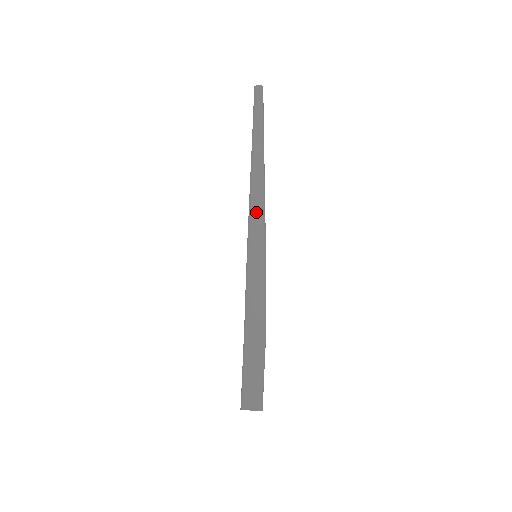
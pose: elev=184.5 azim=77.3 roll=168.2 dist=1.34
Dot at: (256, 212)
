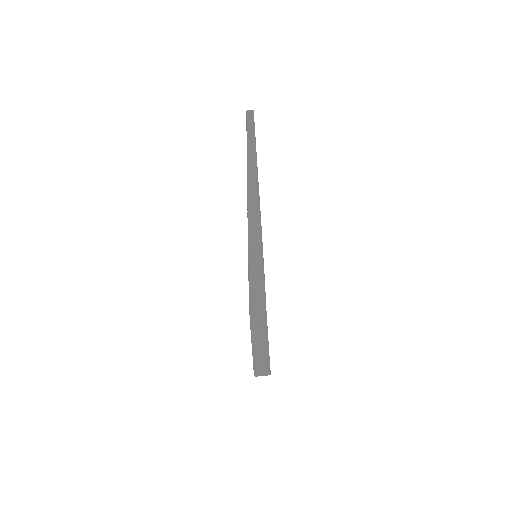
Dot at: (256, 220)
